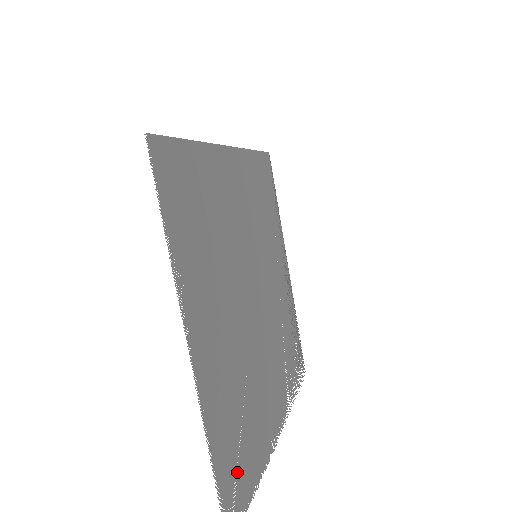
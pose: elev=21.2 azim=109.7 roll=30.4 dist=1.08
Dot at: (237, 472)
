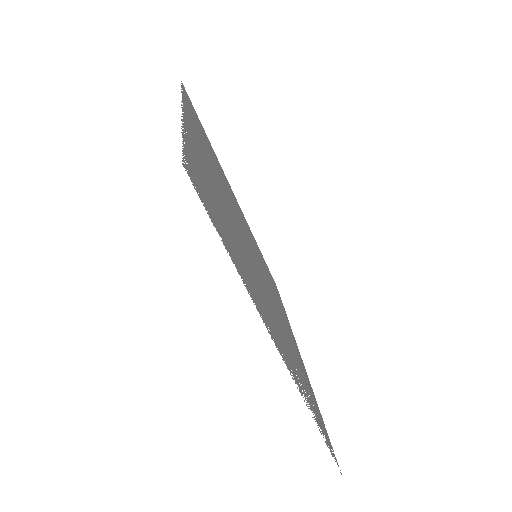
Dot at: (209, 199)
